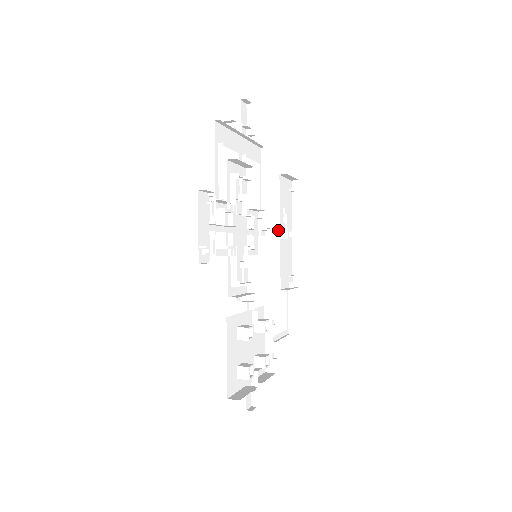
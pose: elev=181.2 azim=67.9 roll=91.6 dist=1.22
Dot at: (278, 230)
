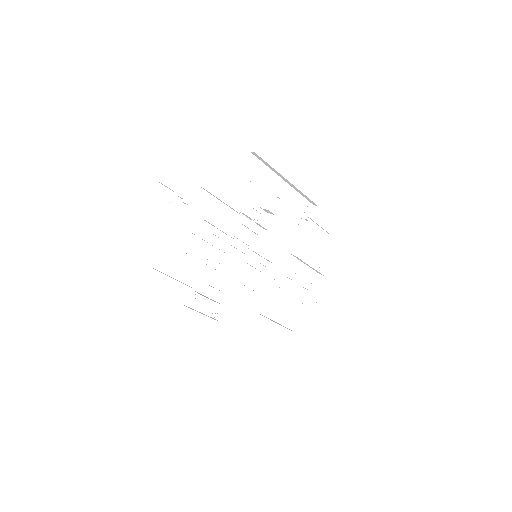
Dot at: occluded
